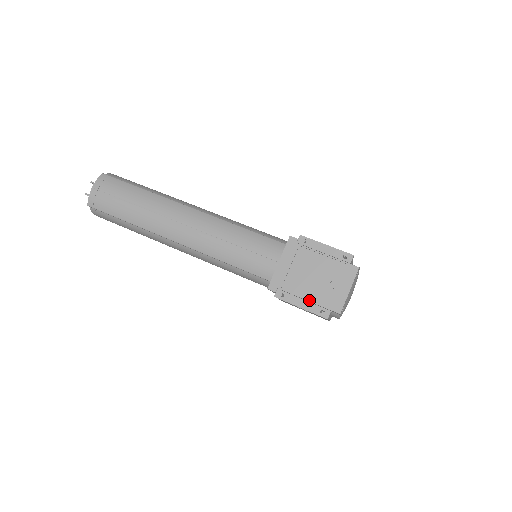
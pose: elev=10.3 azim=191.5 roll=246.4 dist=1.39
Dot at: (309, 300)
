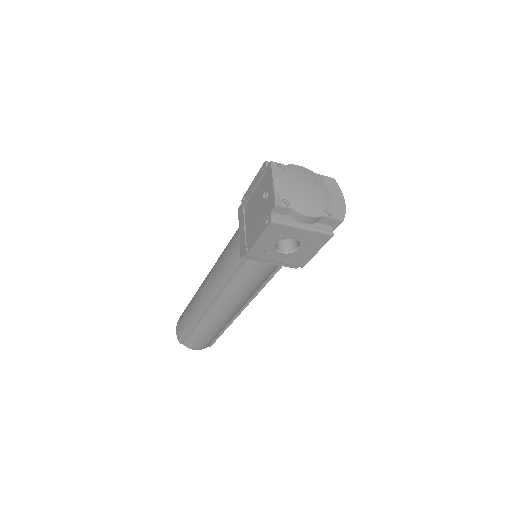
Dot at: (259, 227)
